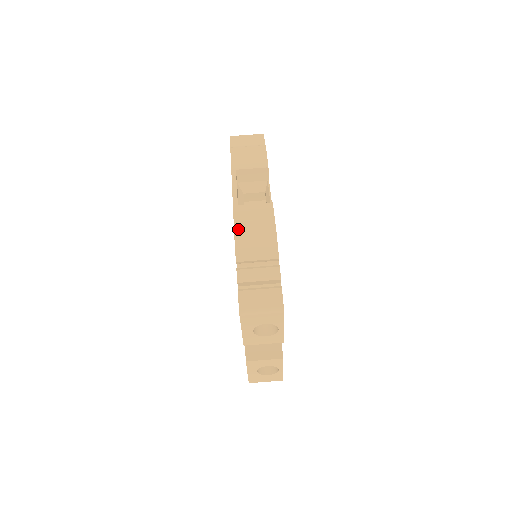
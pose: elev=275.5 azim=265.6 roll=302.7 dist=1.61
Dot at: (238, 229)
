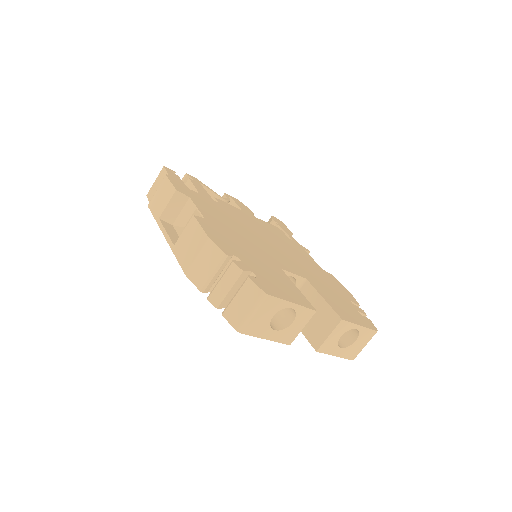
Dot at: (184, 265)
